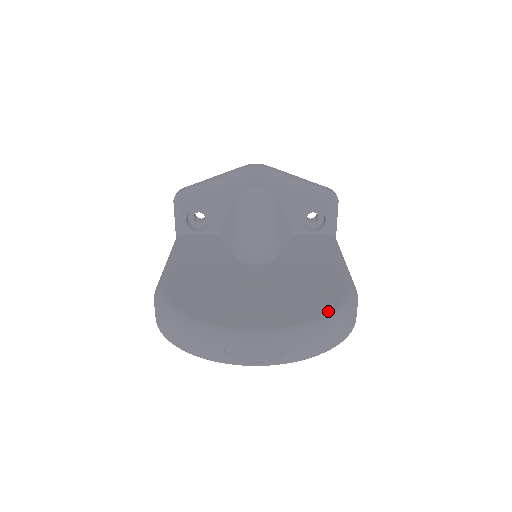
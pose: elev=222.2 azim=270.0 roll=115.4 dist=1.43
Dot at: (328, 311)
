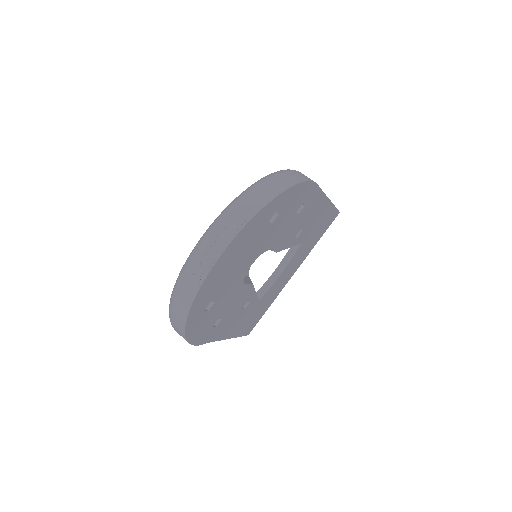
Dot at: occluded
